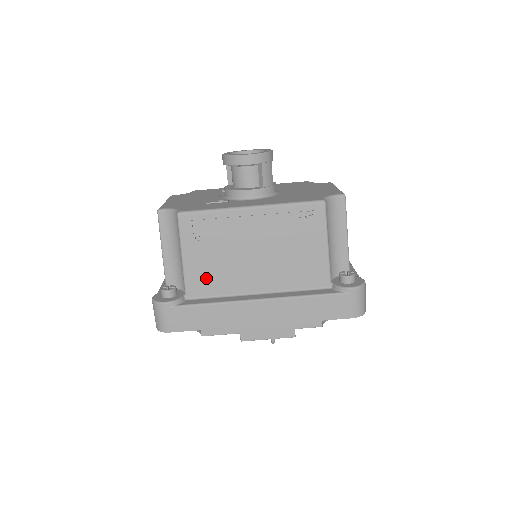
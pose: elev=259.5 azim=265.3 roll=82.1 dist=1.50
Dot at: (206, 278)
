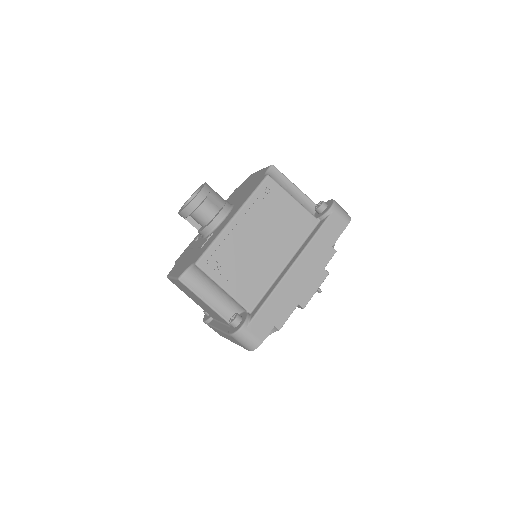
Dot at: (249, 287)
